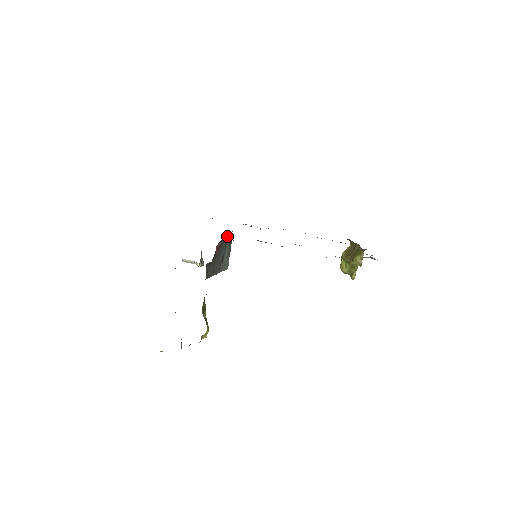
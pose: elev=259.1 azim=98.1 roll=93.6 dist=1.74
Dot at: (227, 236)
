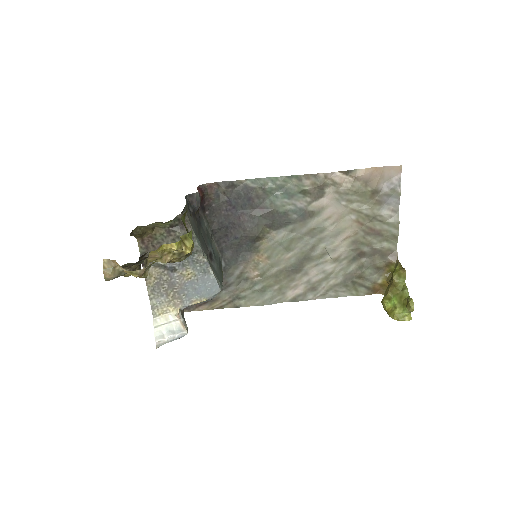
Dot at: (214, 244)
